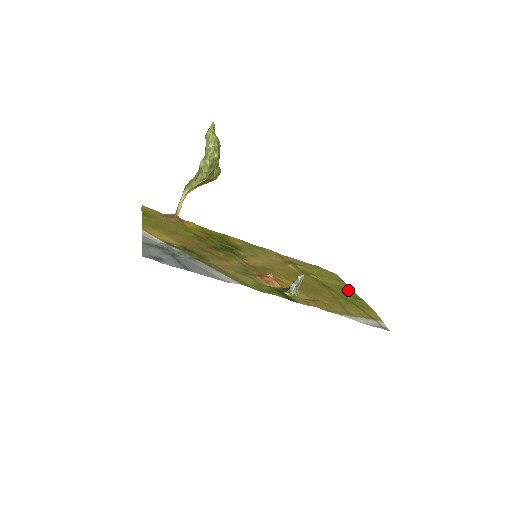
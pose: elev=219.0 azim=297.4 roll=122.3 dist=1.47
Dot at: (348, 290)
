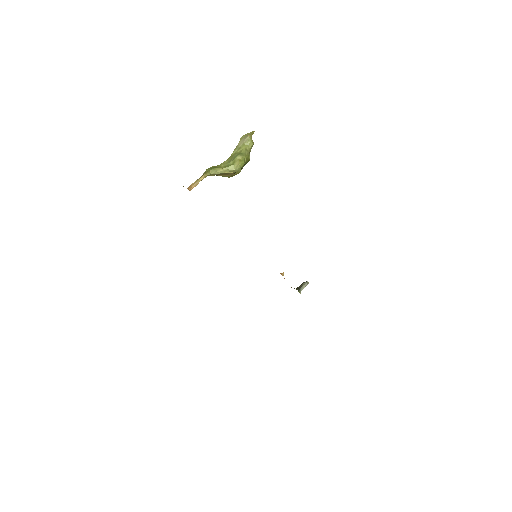
Dot at: occluded
